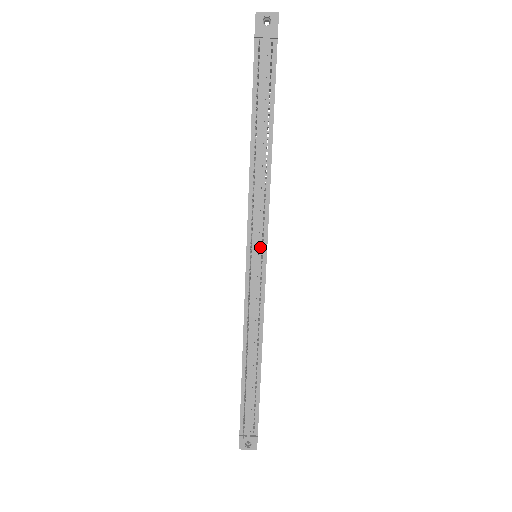
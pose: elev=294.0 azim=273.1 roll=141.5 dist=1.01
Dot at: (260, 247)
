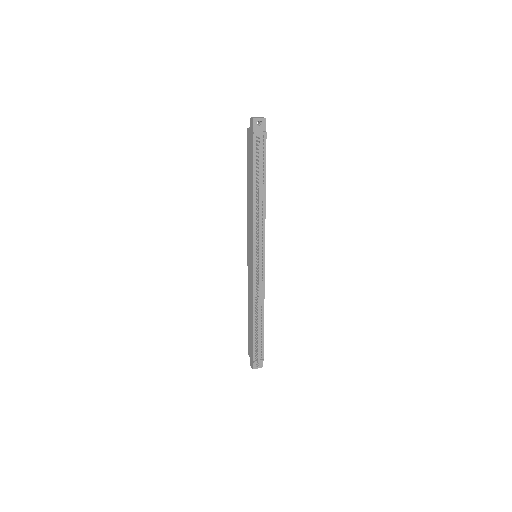
Dot at: (261, 252)
